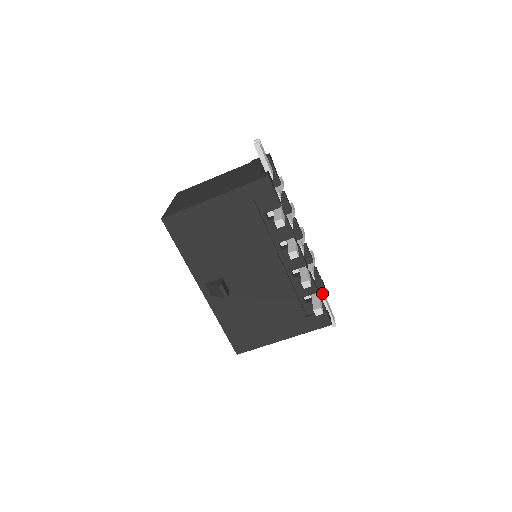
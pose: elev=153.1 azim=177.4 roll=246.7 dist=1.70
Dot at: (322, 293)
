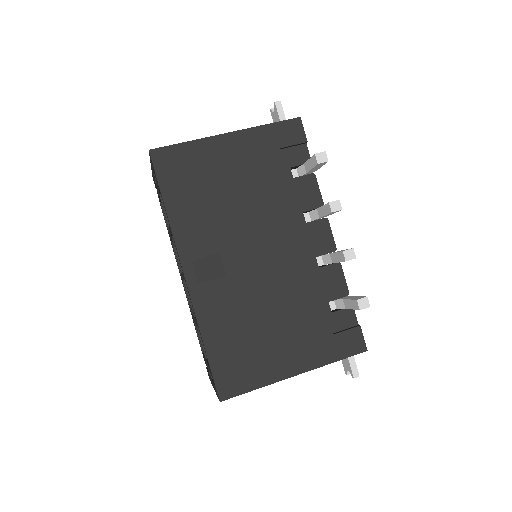
Dot at: occluded
